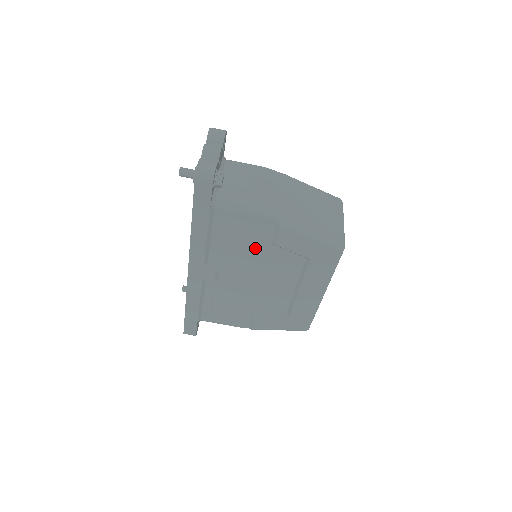
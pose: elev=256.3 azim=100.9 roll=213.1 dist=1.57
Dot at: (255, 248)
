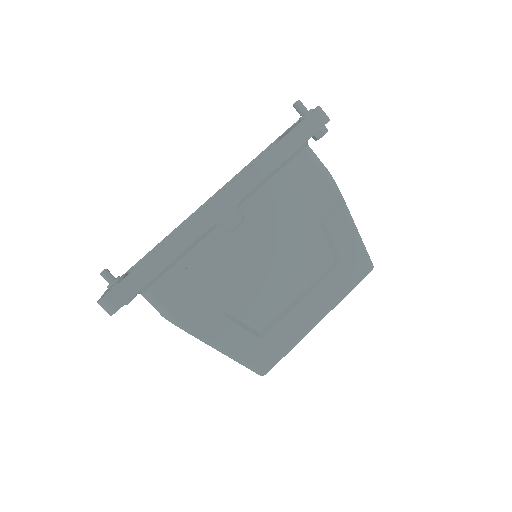
Dot at: (300, 218)
